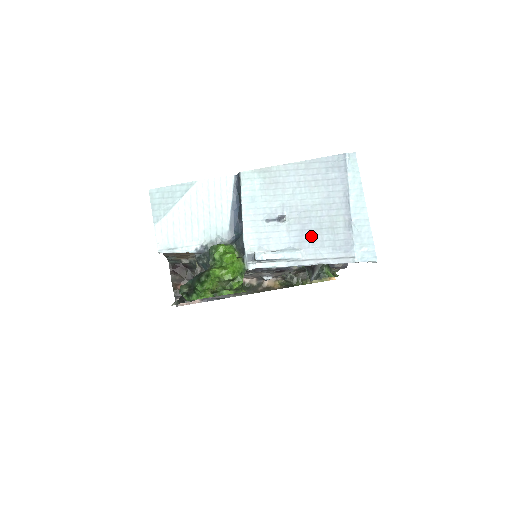
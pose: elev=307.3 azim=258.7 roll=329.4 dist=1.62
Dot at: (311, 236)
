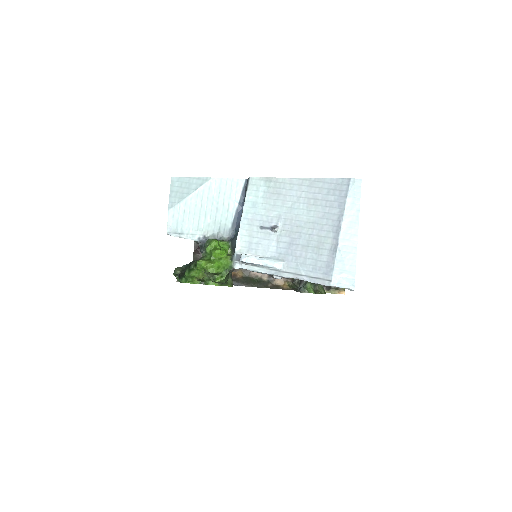
Dot at: (296, 251)
